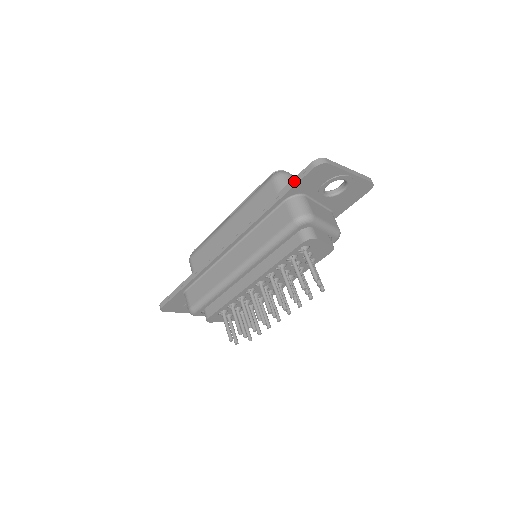
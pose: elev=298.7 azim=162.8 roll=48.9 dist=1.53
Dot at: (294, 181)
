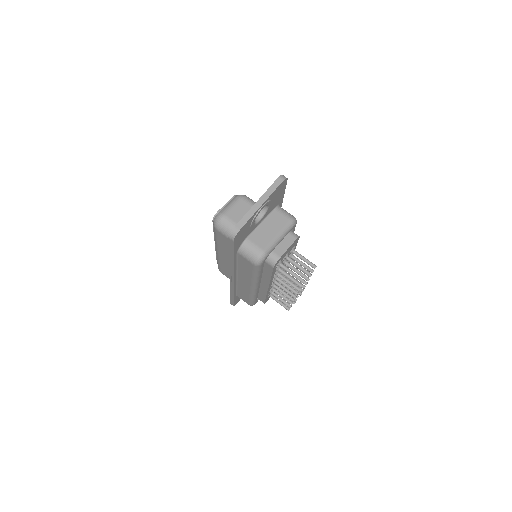
Dot at: (230, 248)
